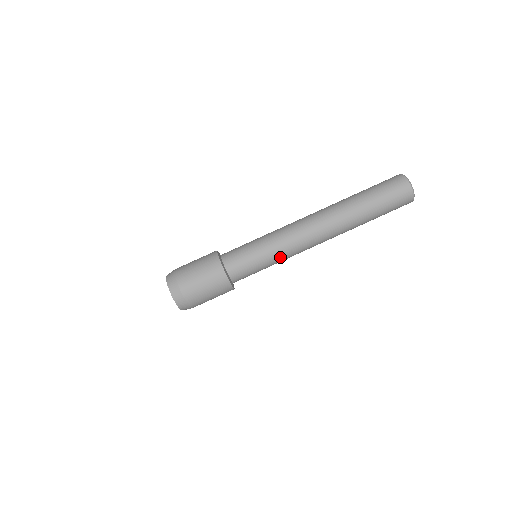
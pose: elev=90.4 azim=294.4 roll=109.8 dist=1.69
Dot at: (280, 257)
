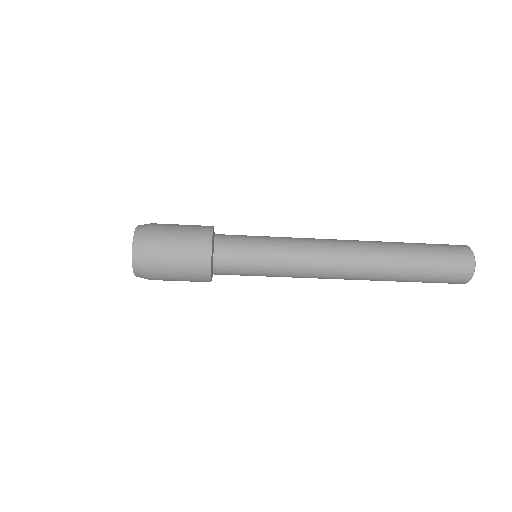
Dot at: (283, 276)
